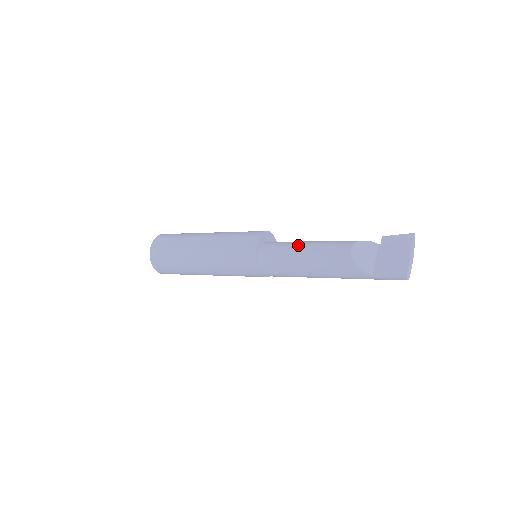
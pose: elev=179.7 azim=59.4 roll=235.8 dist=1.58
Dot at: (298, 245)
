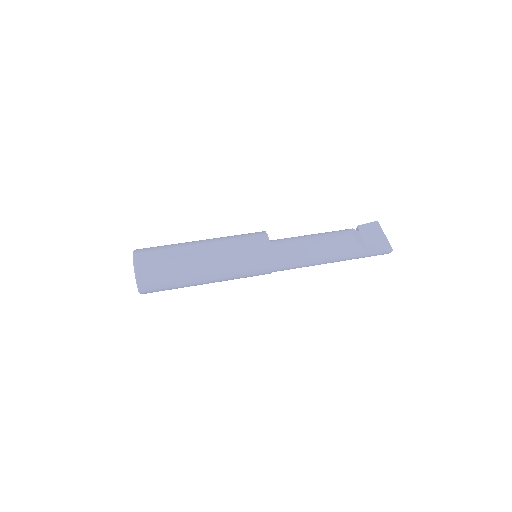
Dot at: (306, 238)
